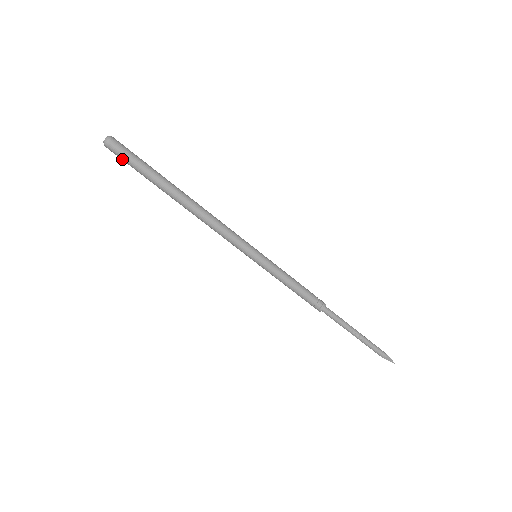
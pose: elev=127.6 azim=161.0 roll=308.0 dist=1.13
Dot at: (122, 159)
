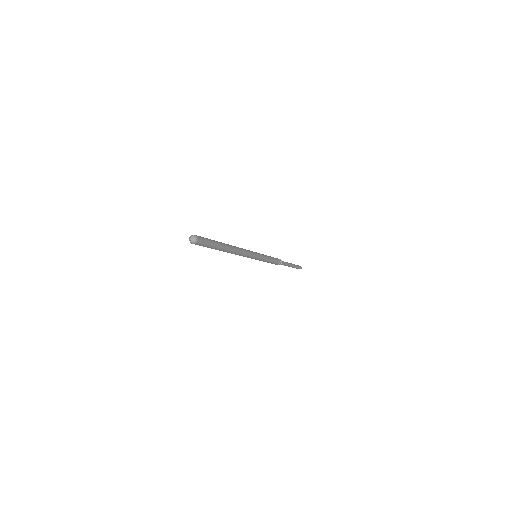
Dot at: occluded
